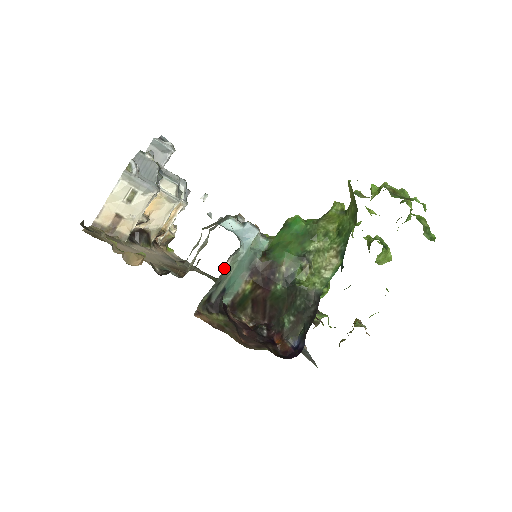
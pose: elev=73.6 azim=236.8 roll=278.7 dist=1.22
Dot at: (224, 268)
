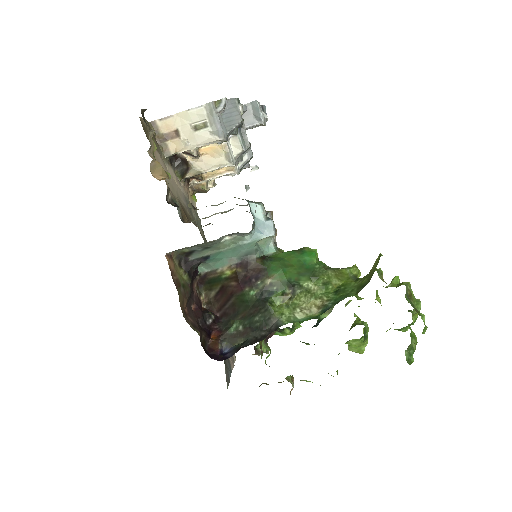
Dot at: (222, 239)
